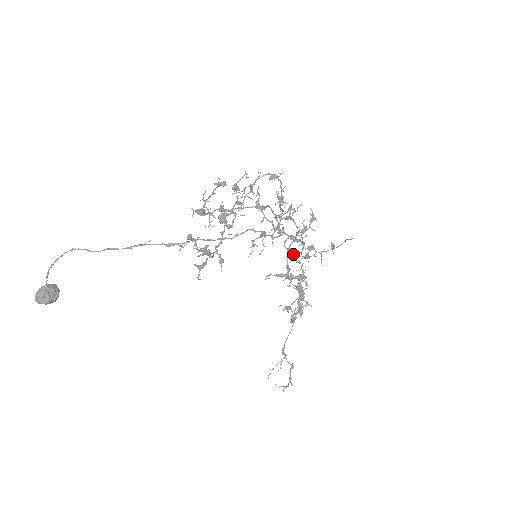
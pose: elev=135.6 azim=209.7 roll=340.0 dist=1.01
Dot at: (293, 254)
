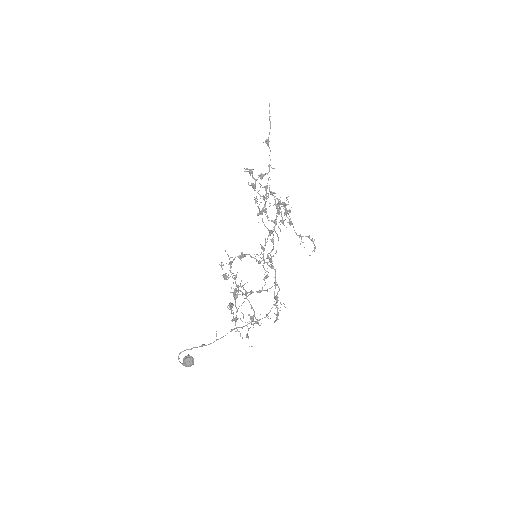
Dot at: (264, 212)
